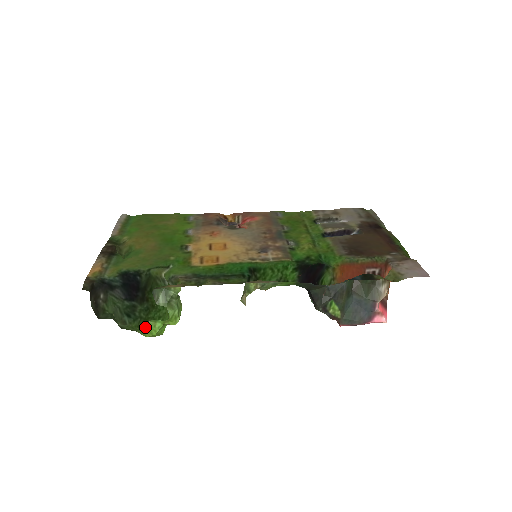
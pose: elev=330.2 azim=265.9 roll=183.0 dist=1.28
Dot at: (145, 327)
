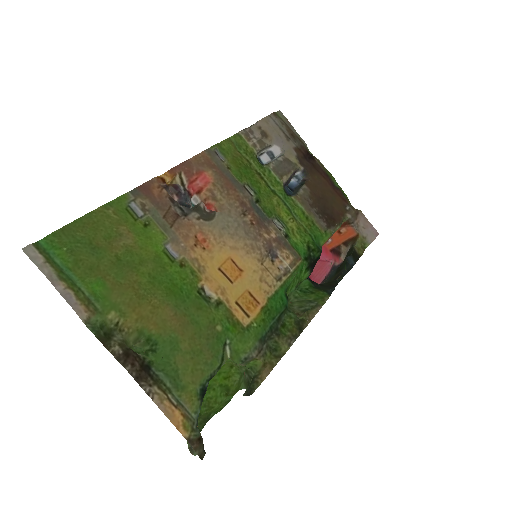
Dot at: (216, 412)
